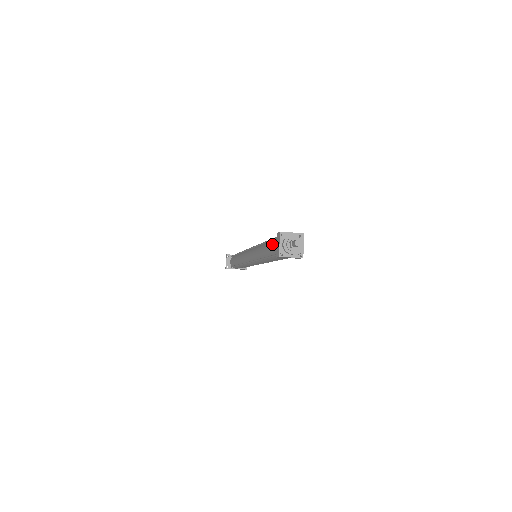
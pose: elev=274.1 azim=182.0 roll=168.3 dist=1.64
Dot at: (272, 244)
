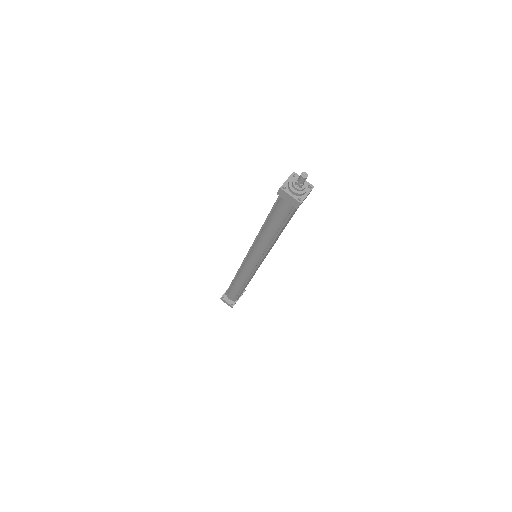
Dot at: (278, 210)
